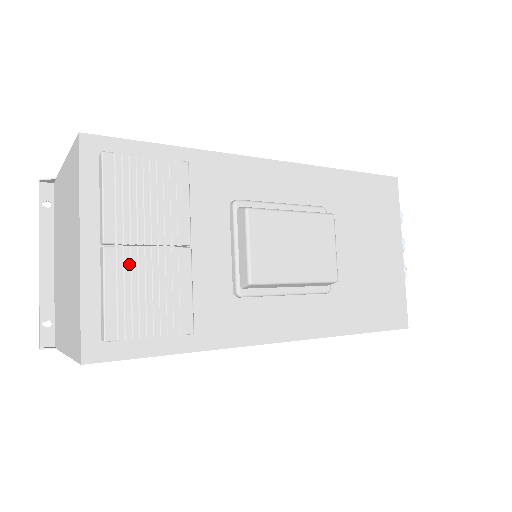
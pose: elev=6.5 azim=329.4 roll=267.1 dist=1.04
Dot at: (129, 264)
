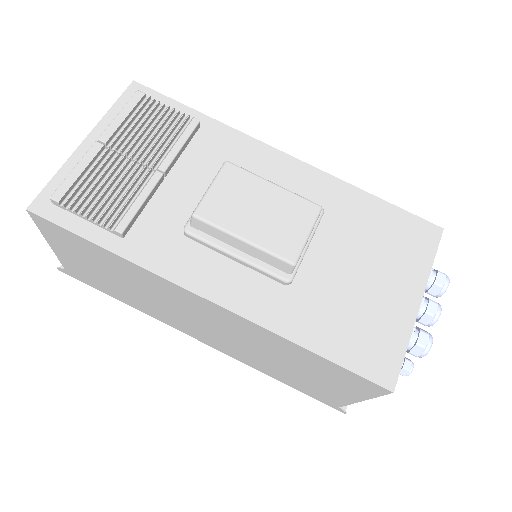
Dot at: (106, 160)
